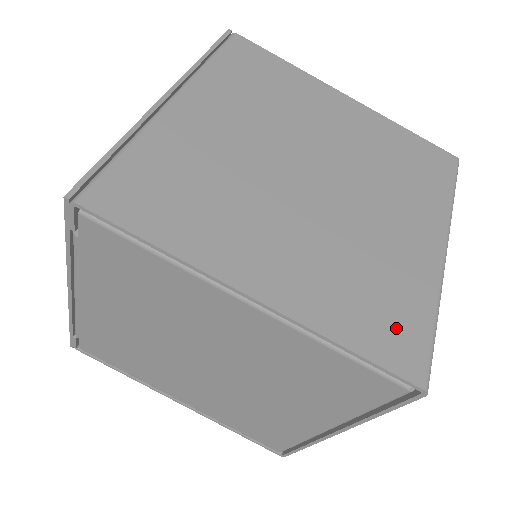
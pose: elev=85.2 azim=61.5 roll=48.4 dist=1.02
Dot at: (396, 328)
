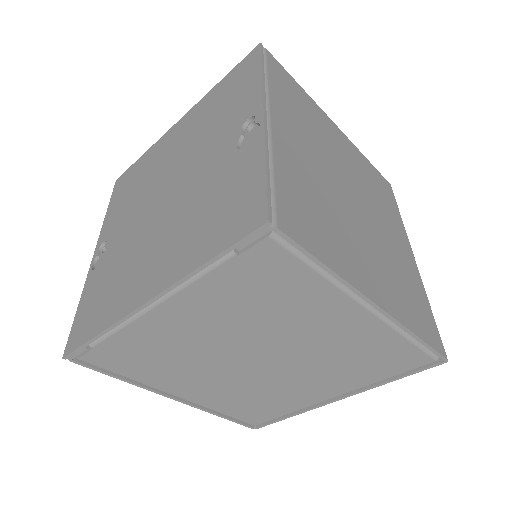
Dot at: (425, 319)
